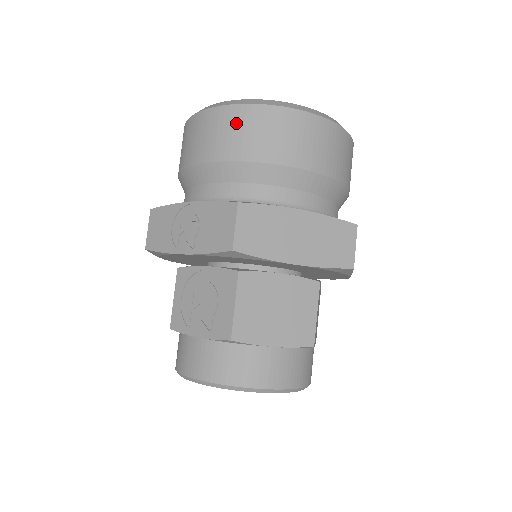
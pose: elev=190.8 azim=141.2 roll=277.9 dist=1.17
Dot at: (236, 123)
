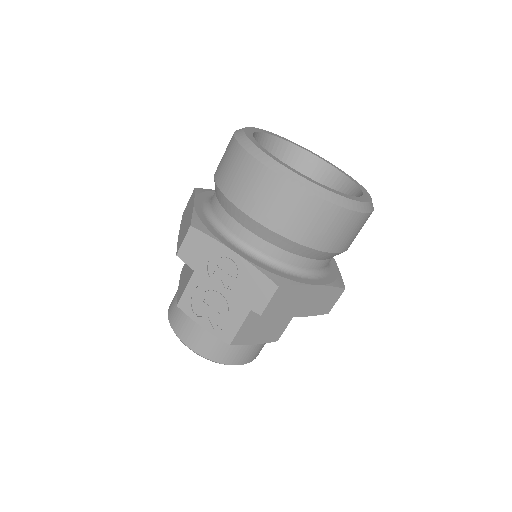
Dot at: (299, 207)
